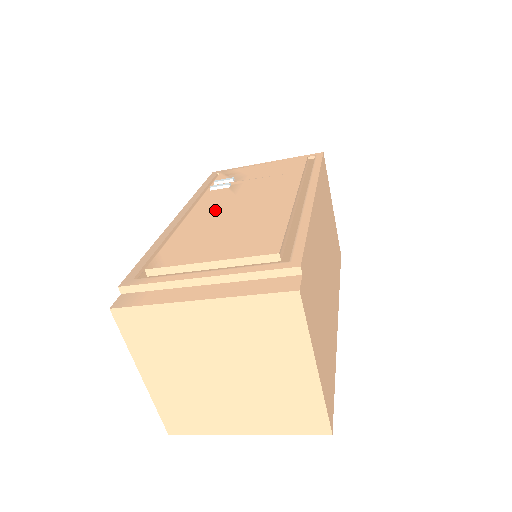
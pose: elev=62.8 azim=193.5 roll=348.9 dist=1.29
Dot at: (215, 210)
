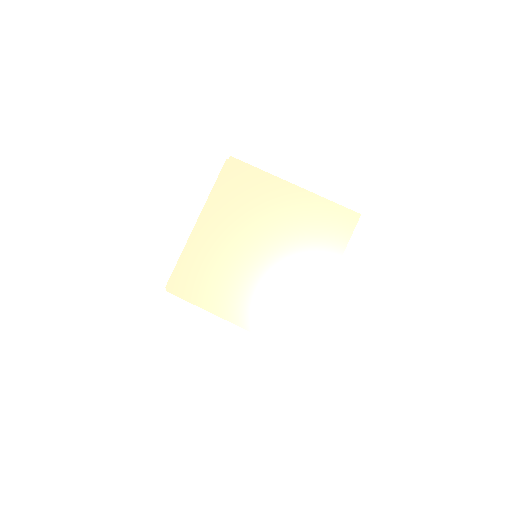
Dot at: occluded
